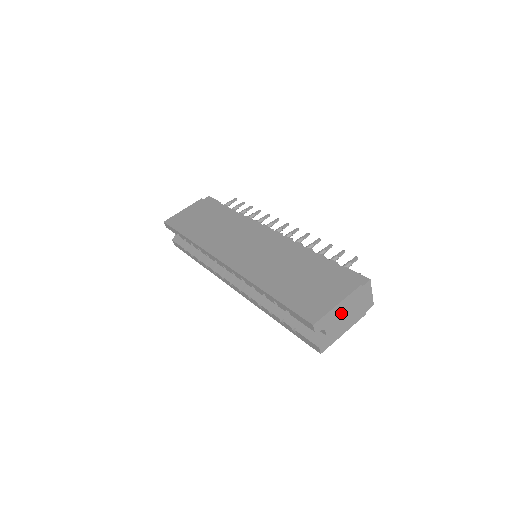
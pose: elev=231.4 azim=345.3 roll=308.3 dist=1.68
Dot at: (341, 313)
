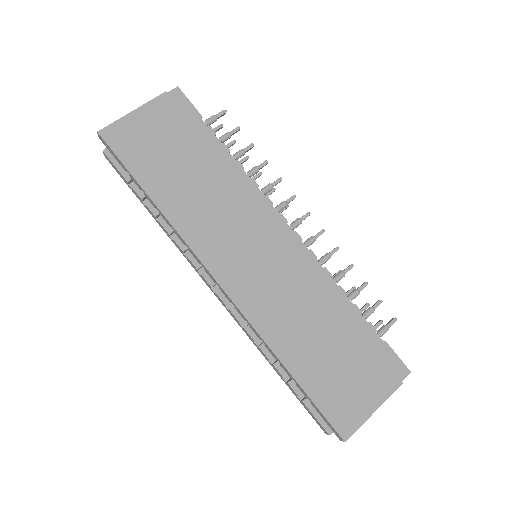
Dot at: occluded
